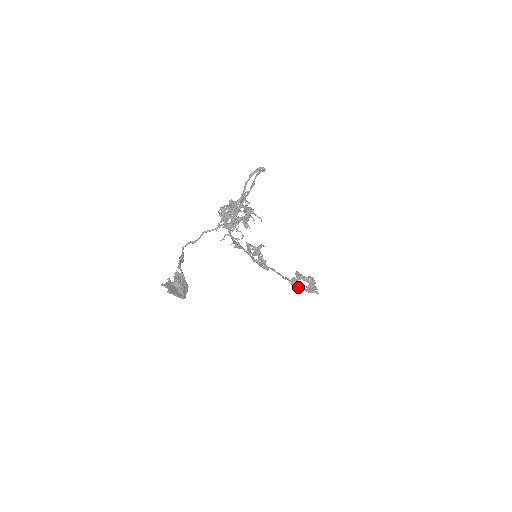
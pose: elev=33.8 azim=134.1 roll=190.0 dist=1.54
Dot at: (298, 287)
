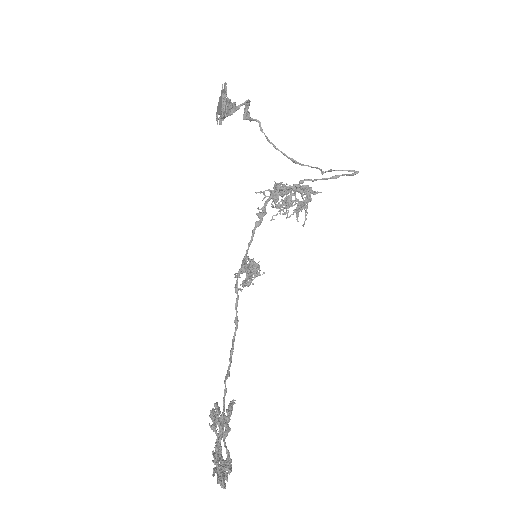
Dot at: (224, 408)
